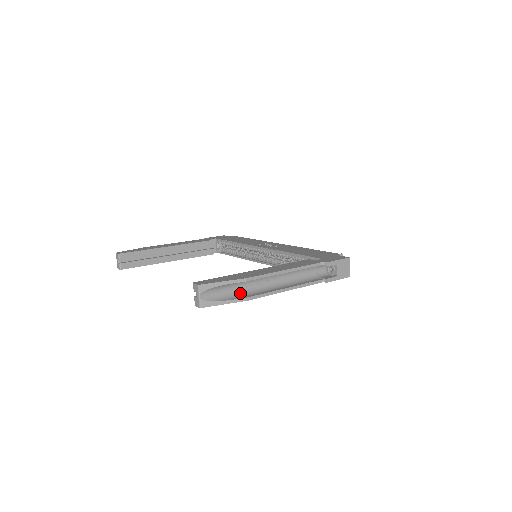
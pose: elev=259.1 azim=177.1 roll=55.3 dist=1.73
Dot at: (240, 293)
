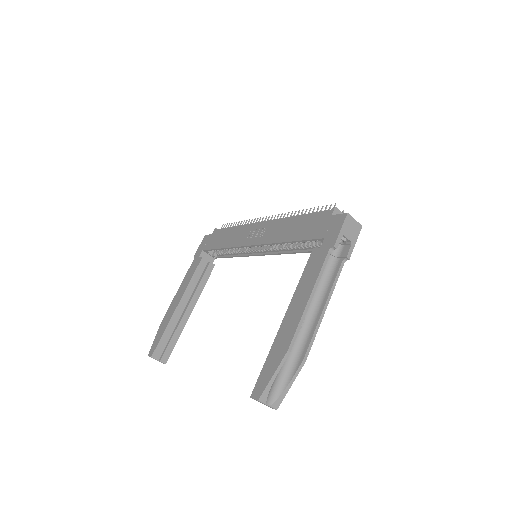
Dot at: (293, 359)
